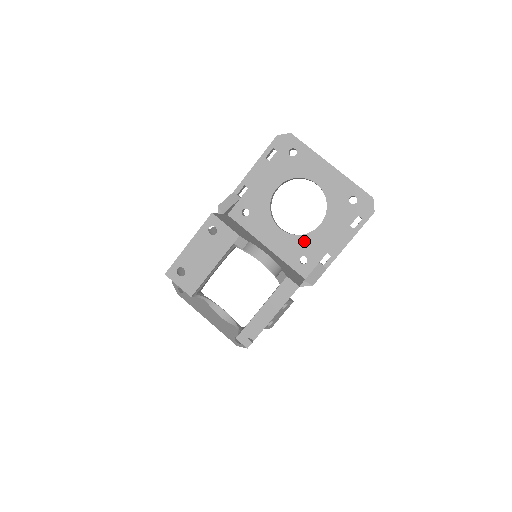
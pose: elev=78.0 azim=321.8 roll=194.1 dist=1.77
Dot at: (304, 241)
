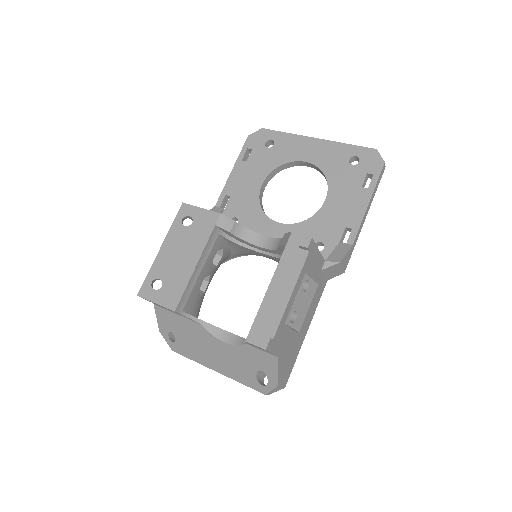
Dot at: (312, 225)
